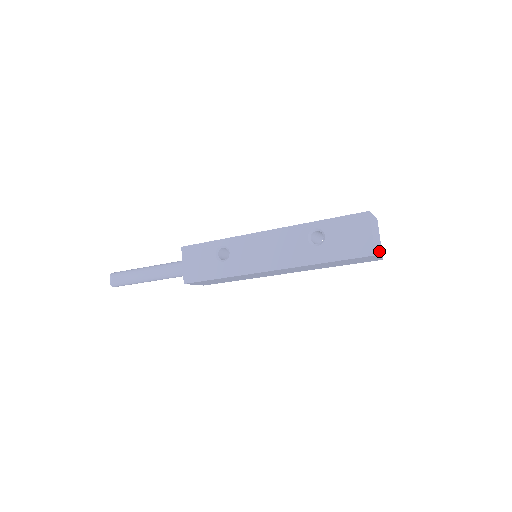
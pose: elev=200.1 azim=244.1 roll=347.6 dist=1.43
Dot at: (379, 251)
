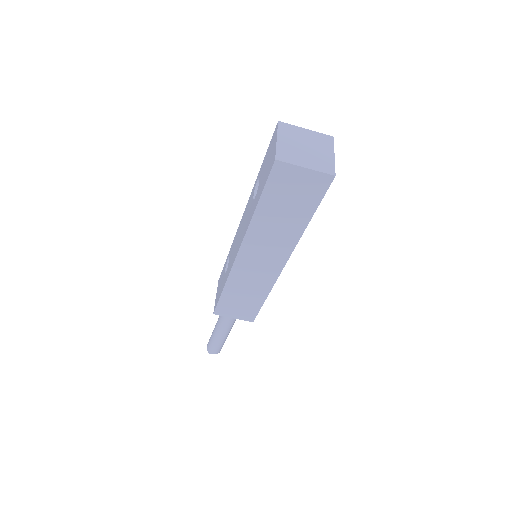
Dot at: (314, 163)
